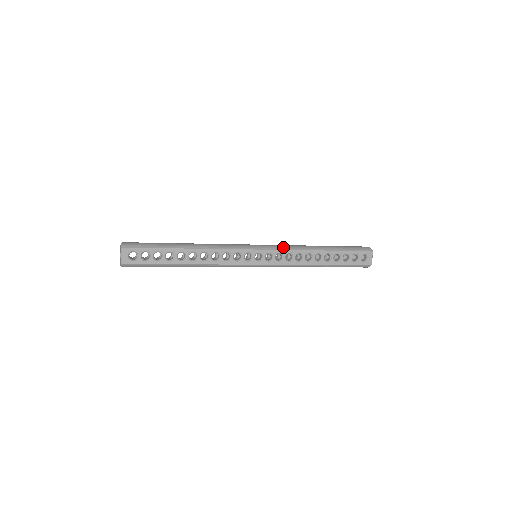
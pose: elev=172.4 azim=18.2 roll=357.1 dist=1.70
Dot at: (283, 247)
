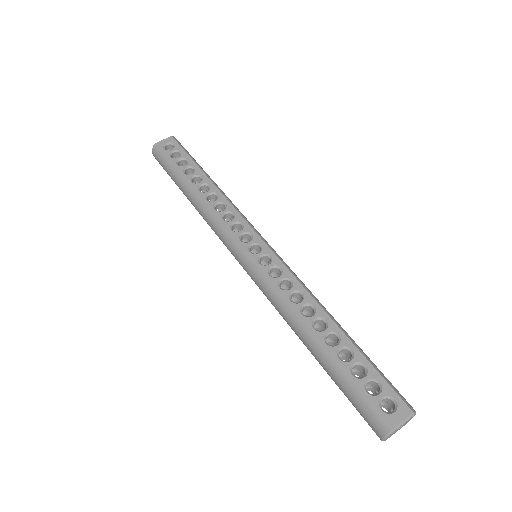
Dot at: occluded
